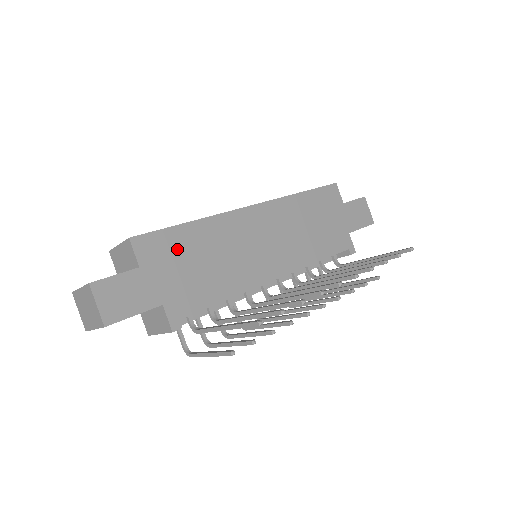
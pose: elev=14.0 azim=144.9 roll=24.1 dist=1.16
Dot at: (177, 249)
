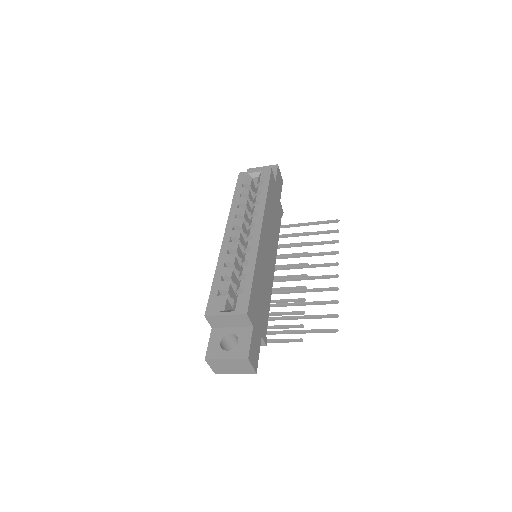
Dot at: (256, 297)
